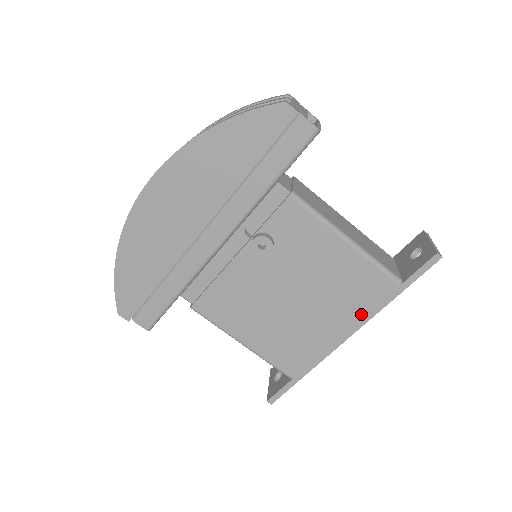
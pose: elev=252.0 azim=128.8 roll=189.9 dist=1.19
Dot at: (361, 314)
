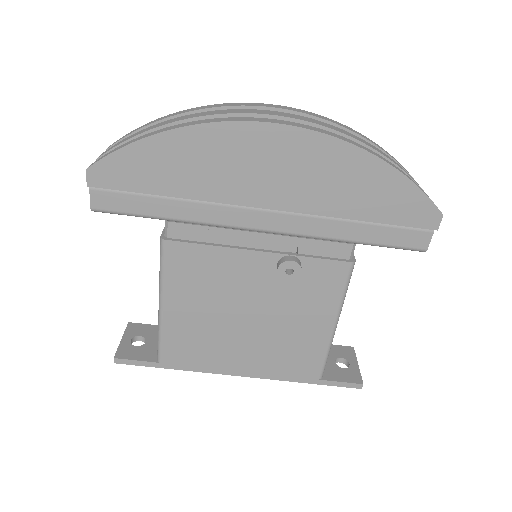
Dot at: (272, 371)
